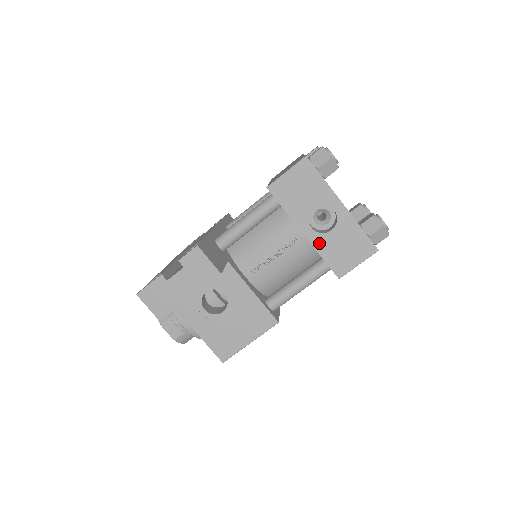
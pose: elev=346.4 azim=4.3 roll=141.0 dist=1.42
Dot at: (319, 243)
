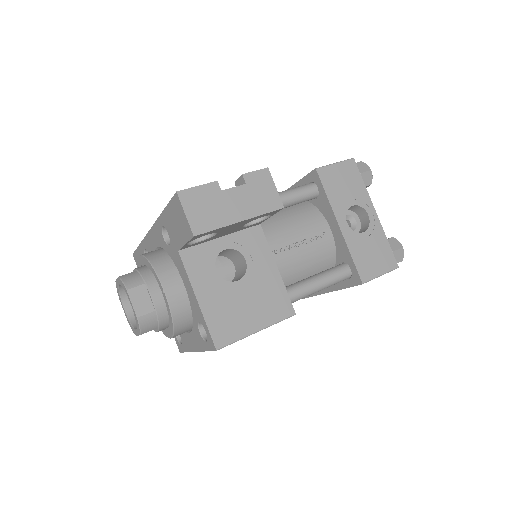
Dot at: (351, 240)
